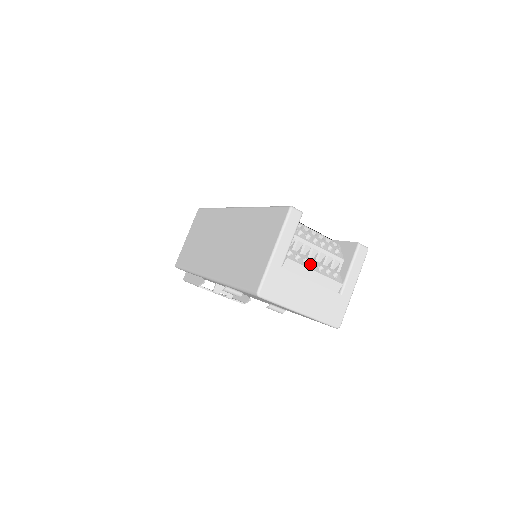
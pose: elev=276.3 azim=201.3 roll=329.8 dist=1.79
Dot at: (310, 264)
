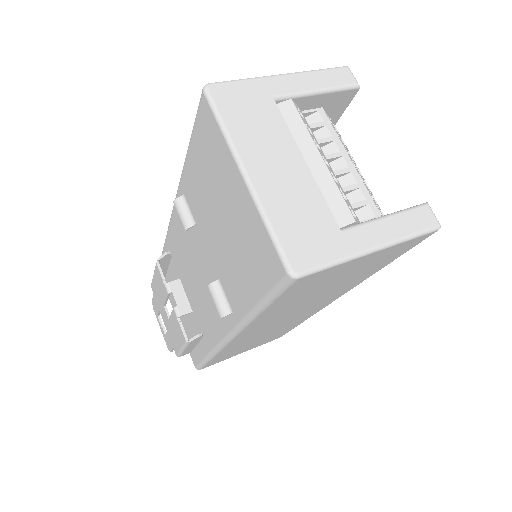
Dot at: (321, 151)
